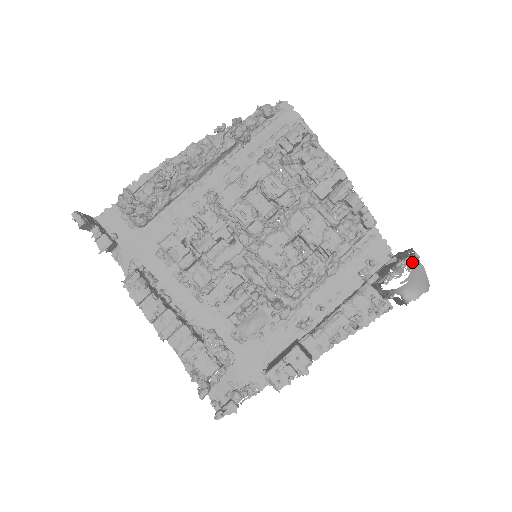
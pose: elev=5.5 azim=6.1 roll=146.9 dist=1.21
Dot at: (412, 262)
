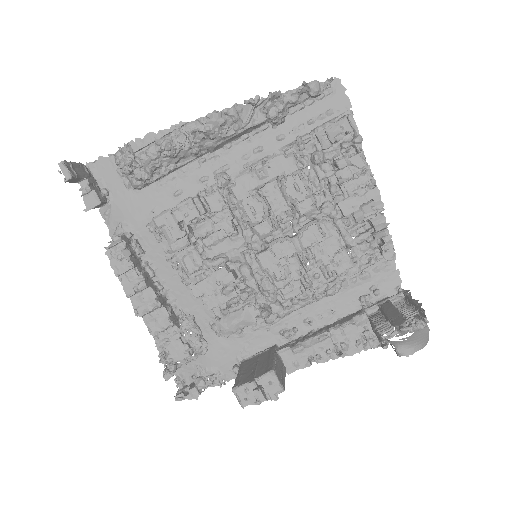
Dot at: (419, 325)
